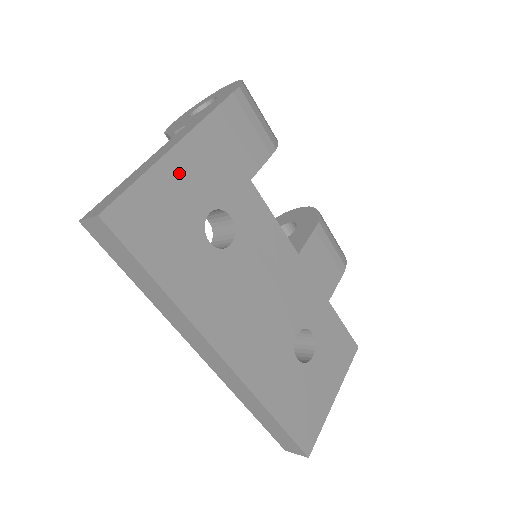
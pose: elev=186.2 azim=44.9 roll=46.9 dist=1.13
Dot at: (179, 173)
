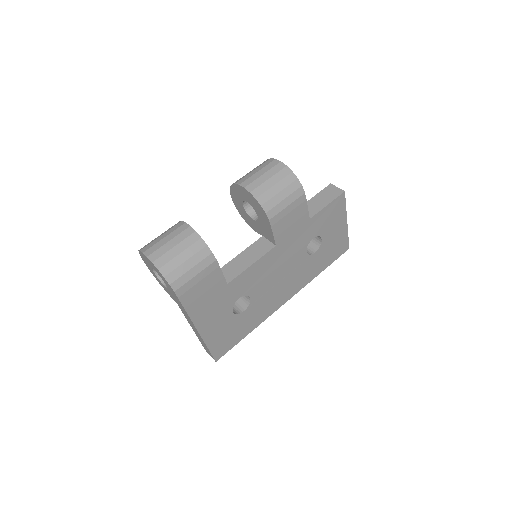
Dot at: (211, 330)
